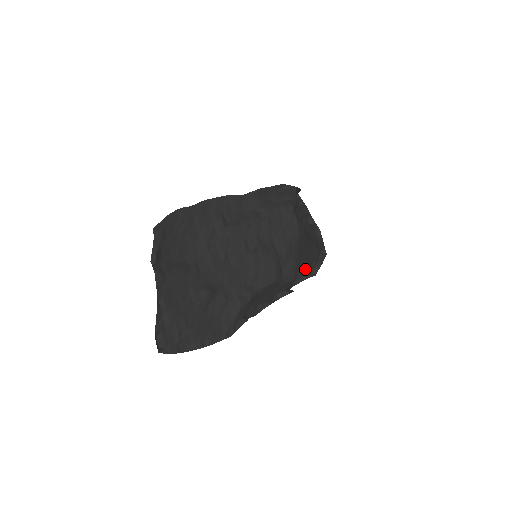
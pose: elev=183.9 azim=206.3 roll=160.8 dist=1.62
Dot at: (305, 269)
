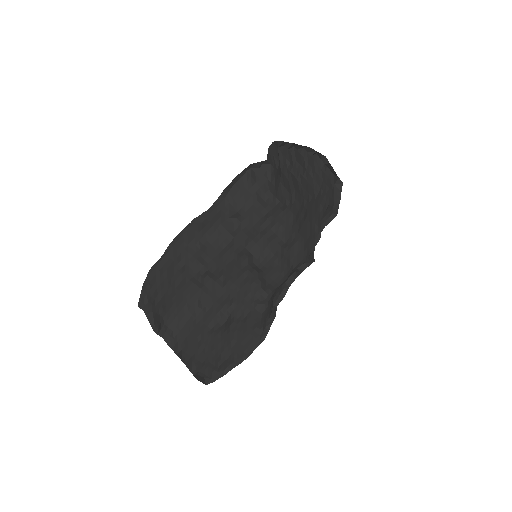
Dot at: (318, 233)
